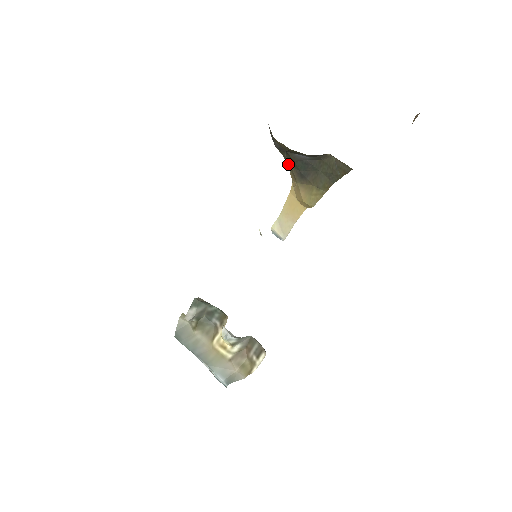
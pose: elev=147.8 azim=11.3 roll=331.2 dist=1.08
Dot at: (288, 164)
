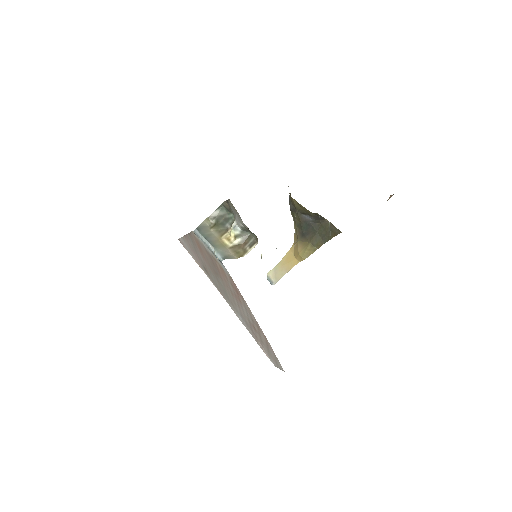
Dot at: (295, 226)
